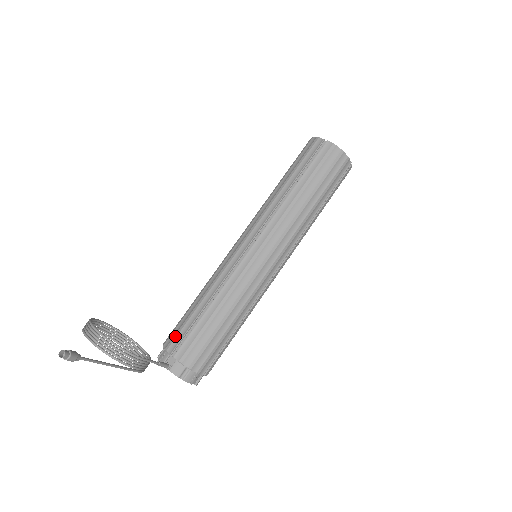
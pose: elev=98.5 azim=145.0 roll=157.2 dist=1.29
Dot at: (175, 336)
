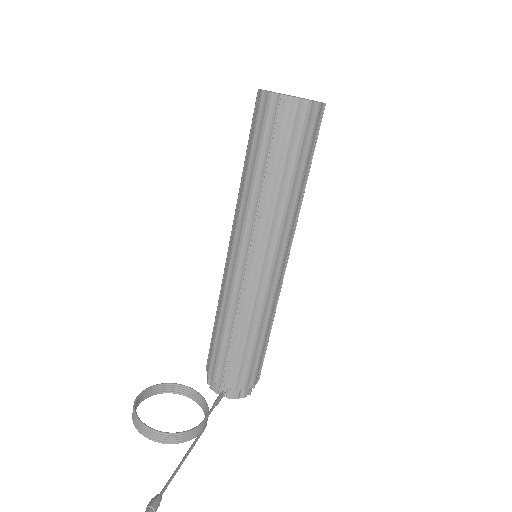
Dot at: (216, 369)
